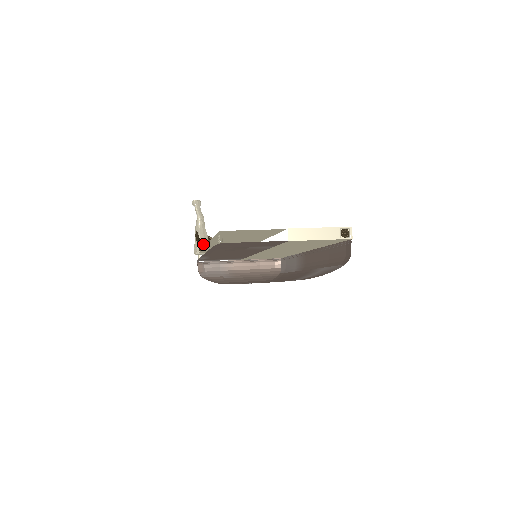
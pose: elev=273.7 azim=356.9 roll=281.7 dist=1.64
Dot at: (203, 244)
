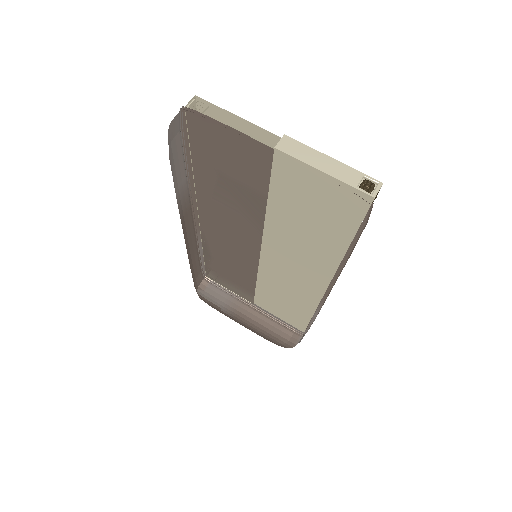
Dot at: occluded
